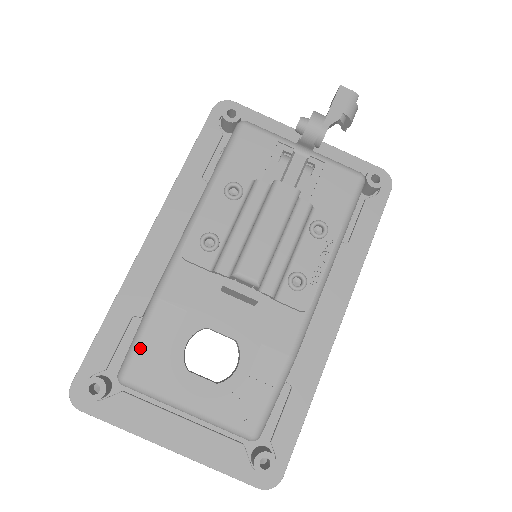
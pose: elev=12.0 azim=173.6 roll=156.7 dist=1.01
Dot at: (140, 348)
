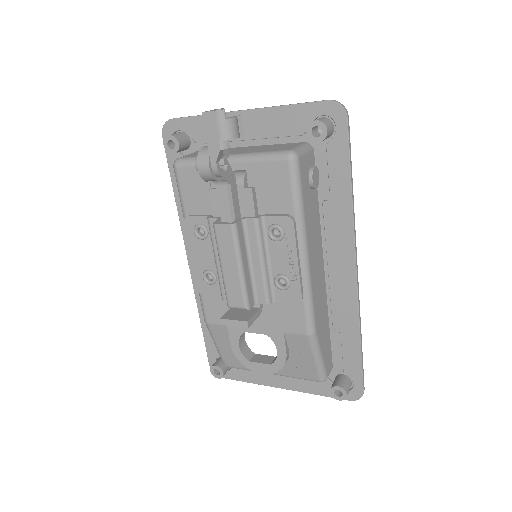
Dot at: (220, 350)
